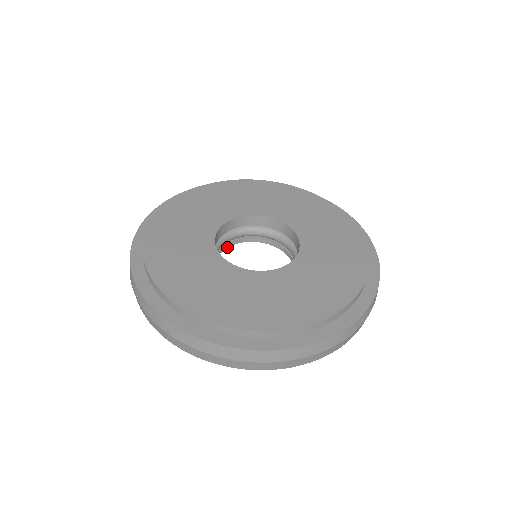
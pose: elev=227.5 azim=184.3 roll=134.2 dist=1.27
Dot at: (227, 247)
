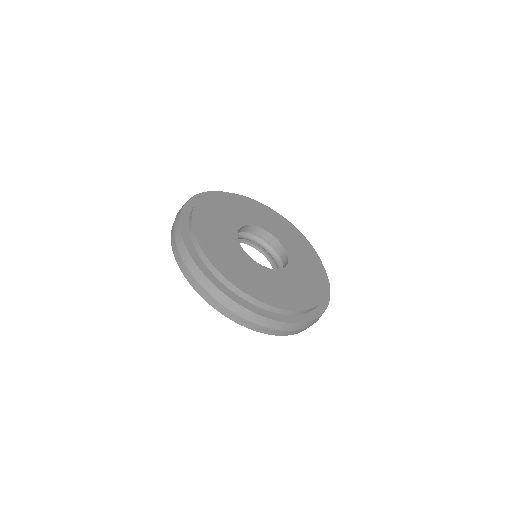
Dot at: (253, 247)
